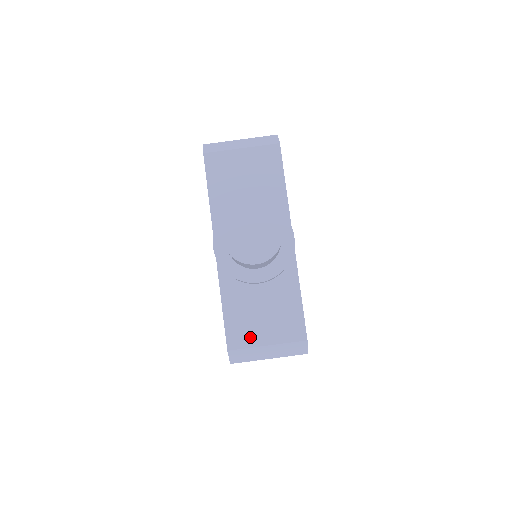
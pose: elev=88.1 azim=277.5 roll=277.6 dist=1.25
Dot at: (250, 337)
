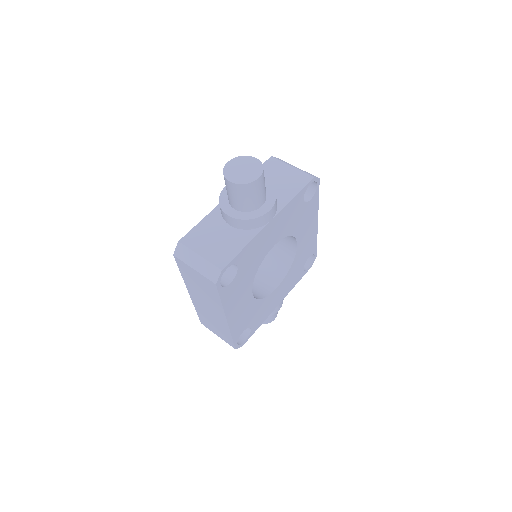
Dot at: (196, 244)
